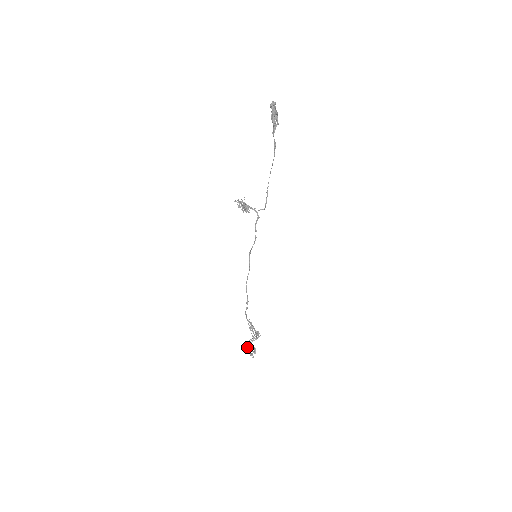
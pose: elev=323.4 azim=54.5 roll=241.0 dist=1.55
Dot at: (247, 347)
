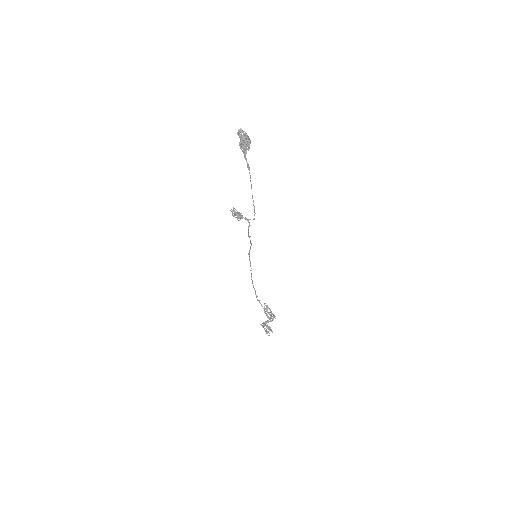
Dot at: occluded
